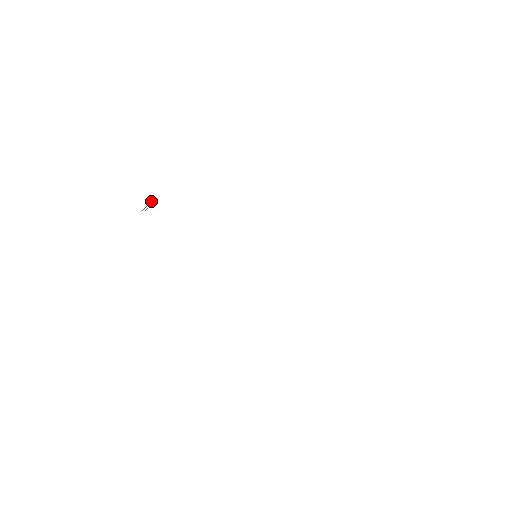
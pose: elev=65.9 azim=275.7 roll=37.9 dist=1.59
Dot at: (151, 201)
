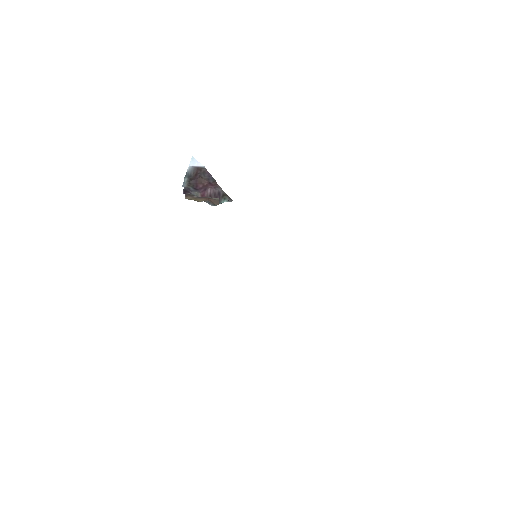
Dot at: (200, 177)
